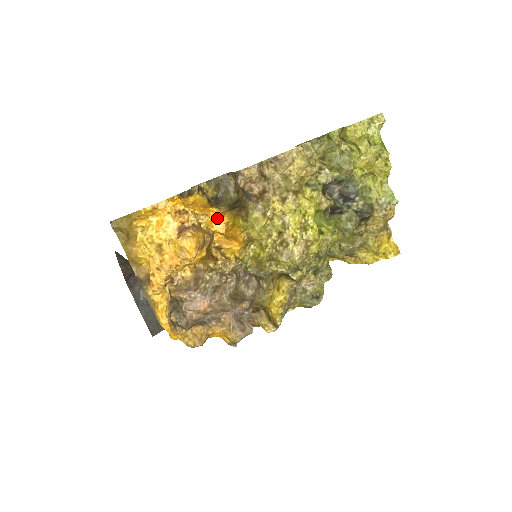
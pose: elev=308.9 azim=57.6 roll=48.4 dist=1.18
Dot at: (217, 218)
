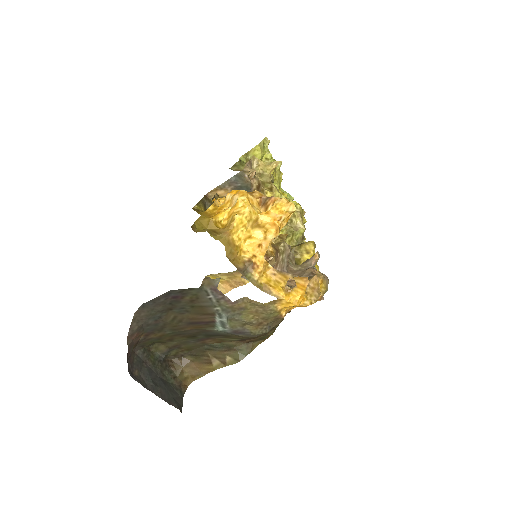
Dot at: occluded
